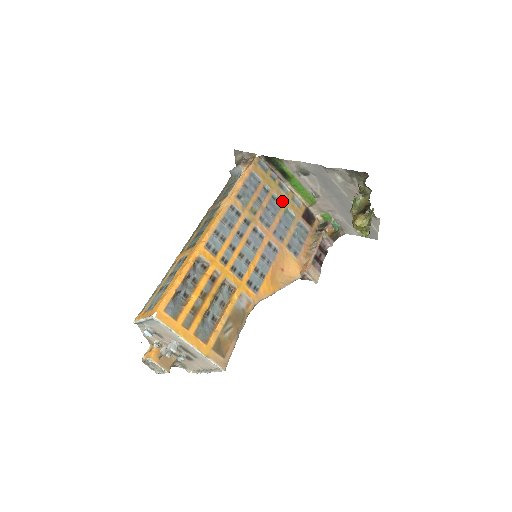
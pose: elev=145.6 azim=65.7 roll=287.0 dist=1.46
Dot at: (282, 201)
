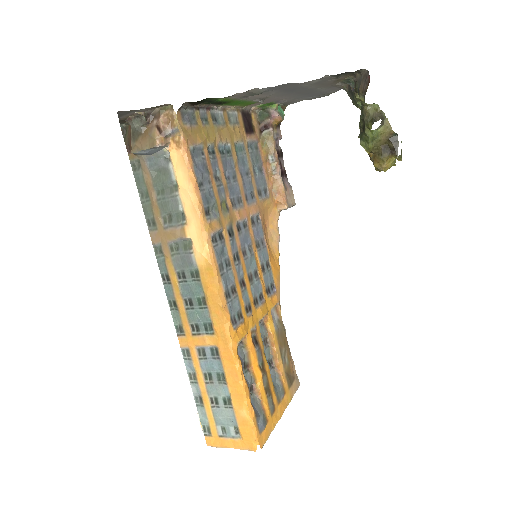
Dot at: (228, 142)
